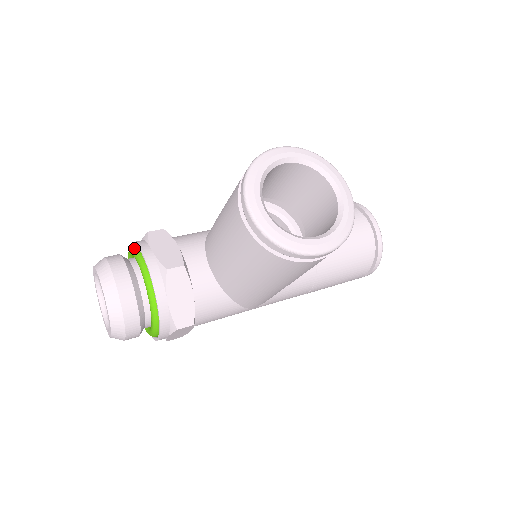
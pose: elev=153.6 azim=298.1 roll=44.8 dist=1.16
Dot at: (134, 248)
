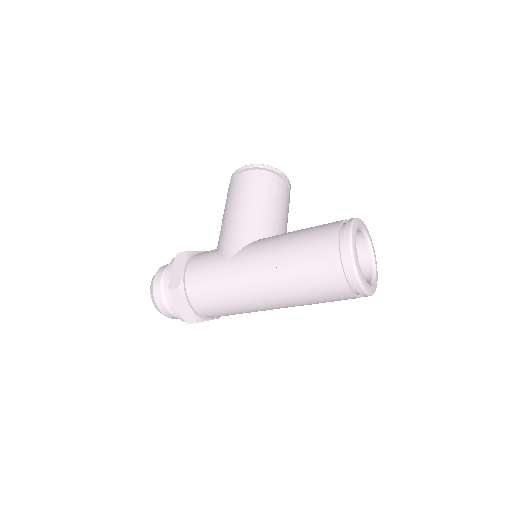
Dot at: occluded
